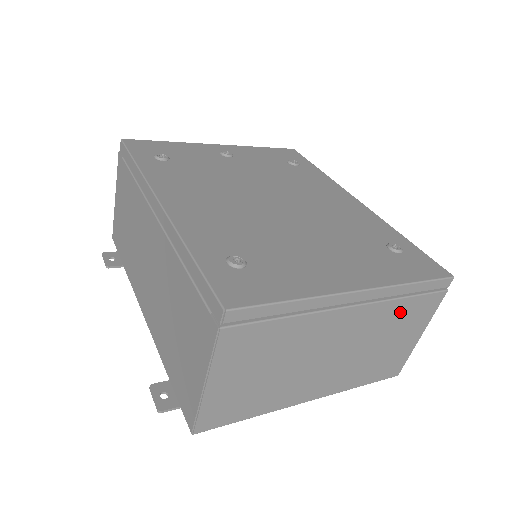
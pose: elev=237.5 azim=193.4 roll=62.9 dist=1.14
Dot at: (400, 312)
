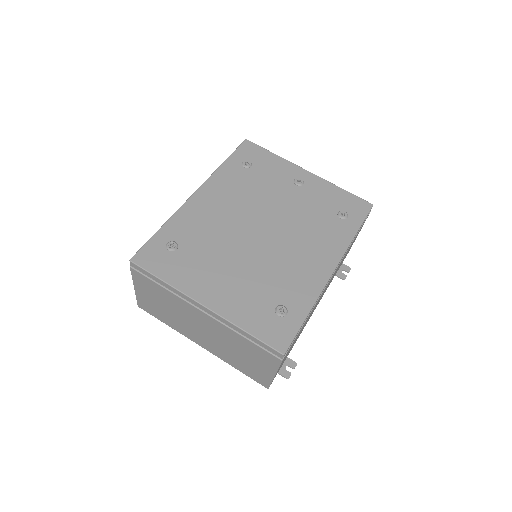
Dot at: (244, 343)
